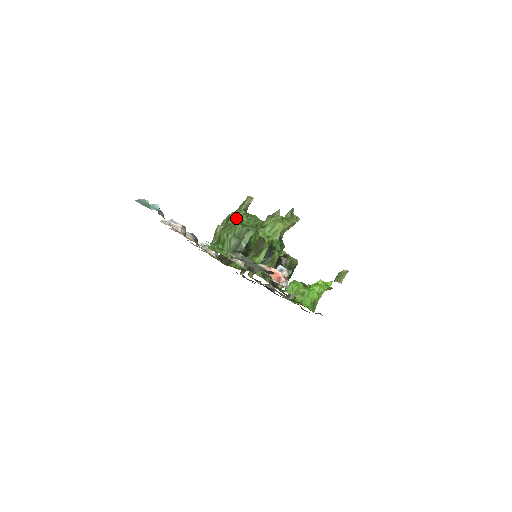
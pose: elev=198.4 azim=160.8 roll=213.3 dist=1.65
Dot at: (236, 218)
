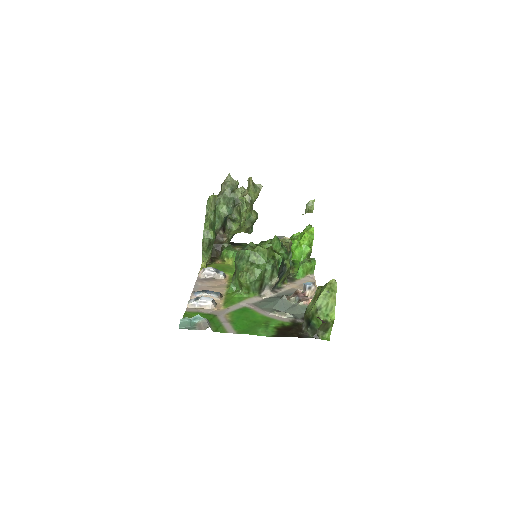
Dot at: (247, 262)
